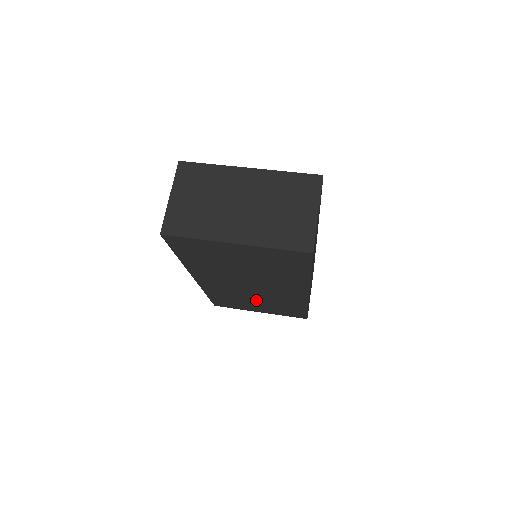
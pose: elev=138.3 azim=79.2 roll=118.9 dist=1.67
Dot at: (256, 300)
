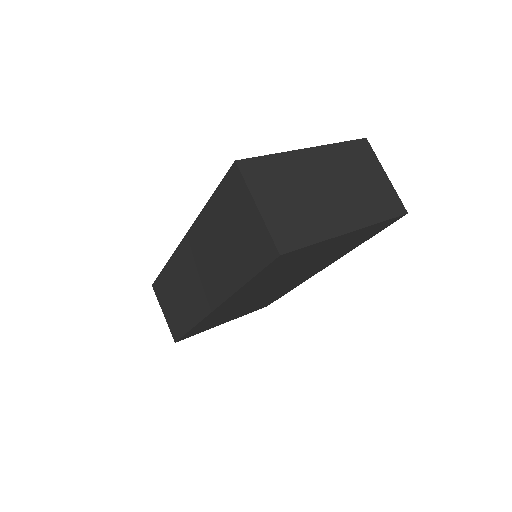
Dot at: (246, 307)
